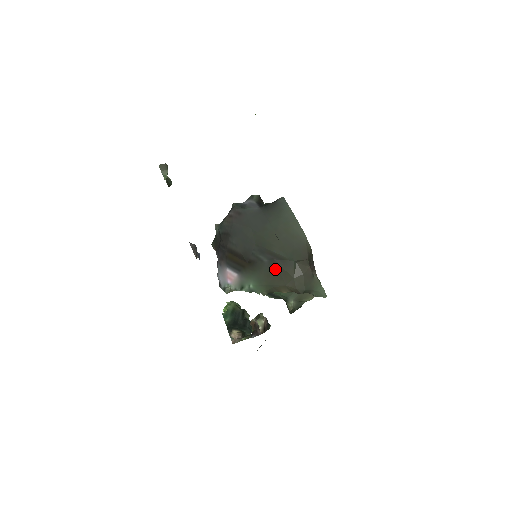
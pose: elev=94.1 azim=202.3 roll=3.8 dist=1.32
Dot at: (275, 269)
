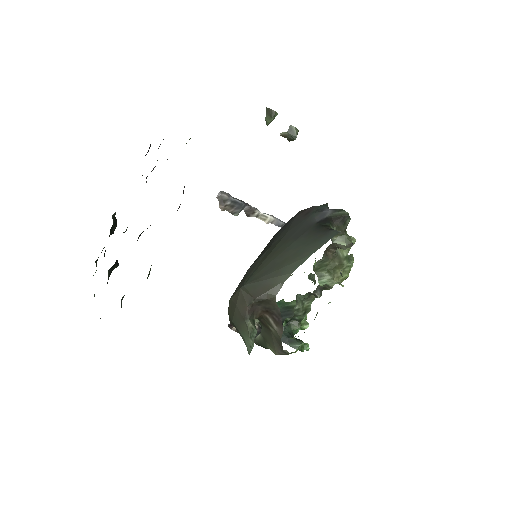
Dot at: occluded
